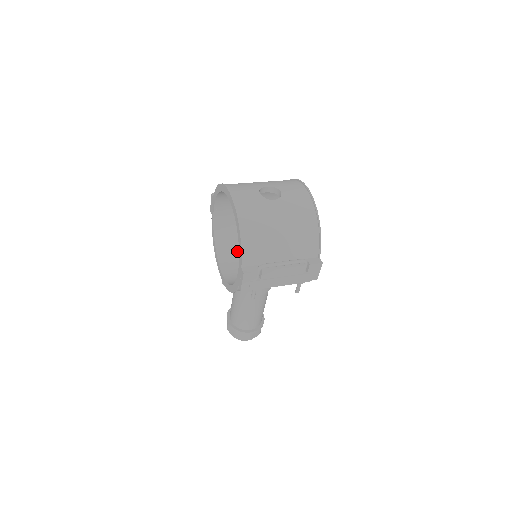
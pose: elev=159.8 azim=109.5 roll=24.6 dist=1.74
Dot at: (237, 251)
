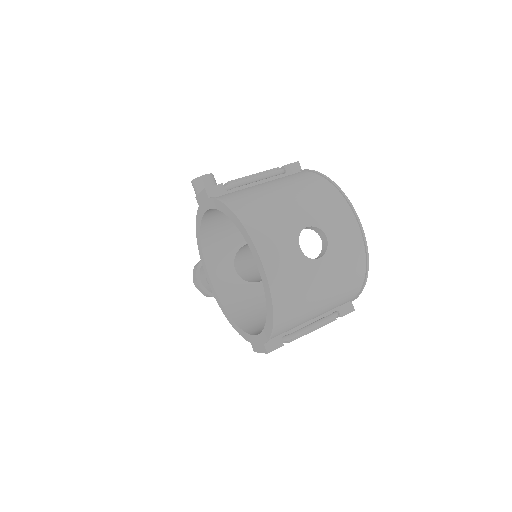
Dot at: (229, 243)
